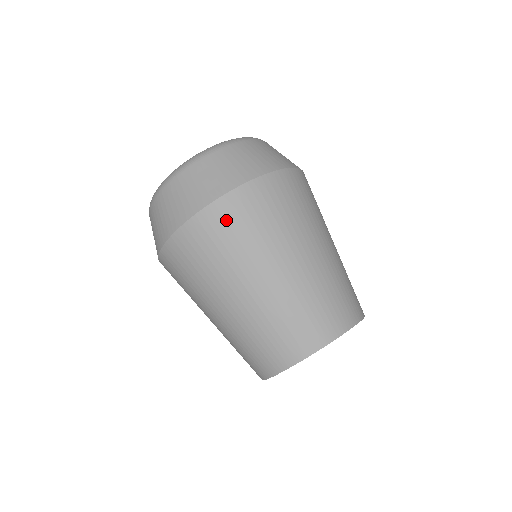
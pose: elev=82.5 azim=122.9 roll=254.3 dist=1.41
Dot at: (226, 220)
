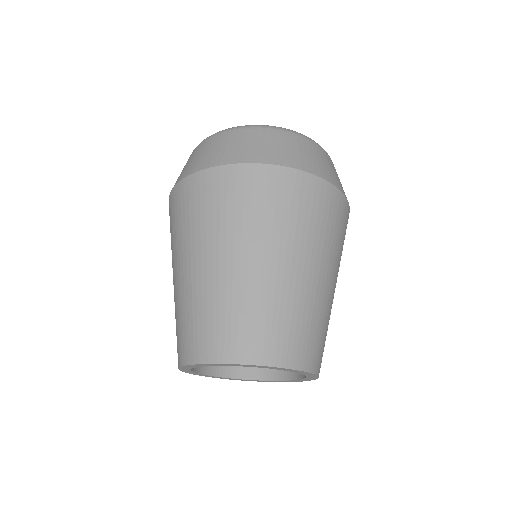
Dot at: (261, 186)
